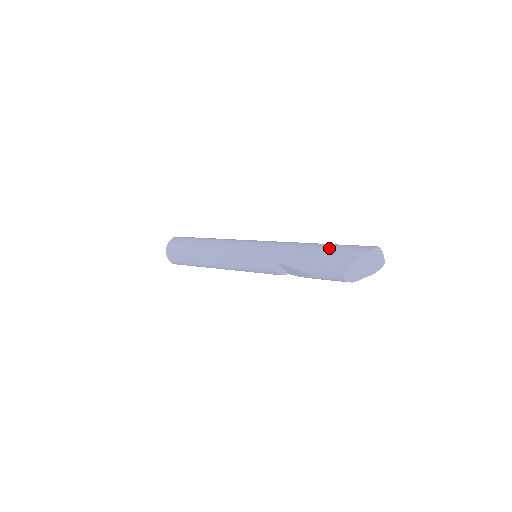
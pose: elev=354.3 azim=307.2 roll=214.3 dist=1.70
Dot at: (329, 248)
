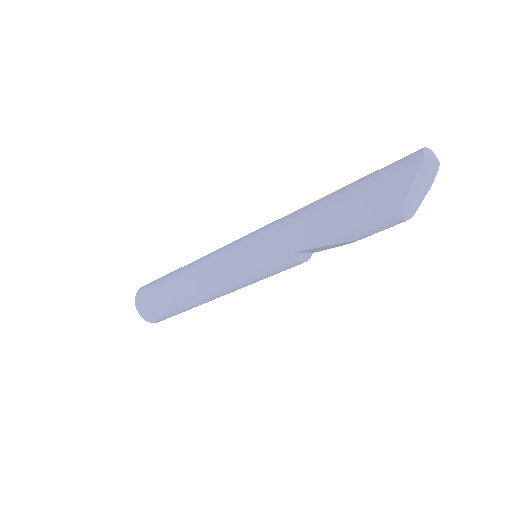
Dot at: (356, 193)
